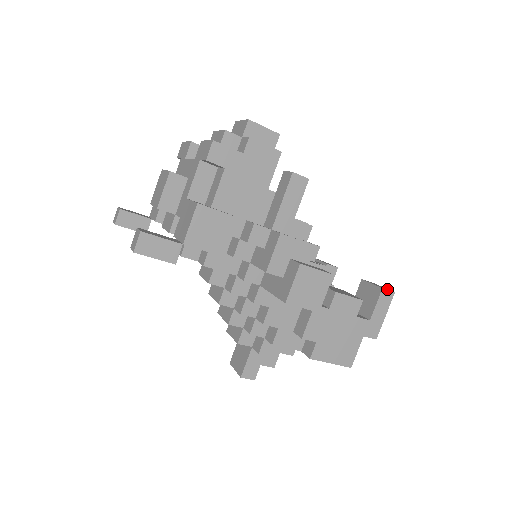
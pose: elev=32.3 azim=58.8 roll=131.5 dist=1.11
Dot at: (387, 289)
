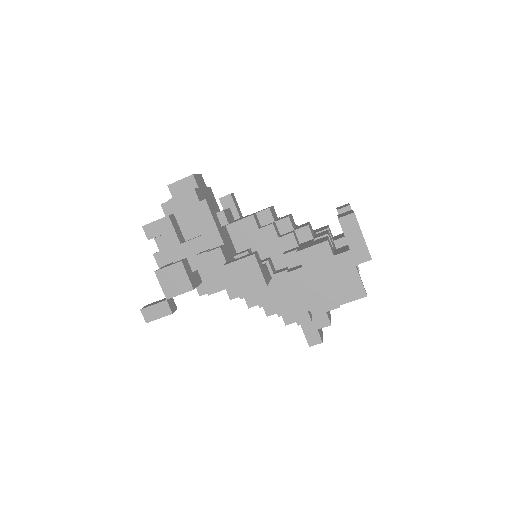
Dot at: (348, 214)
